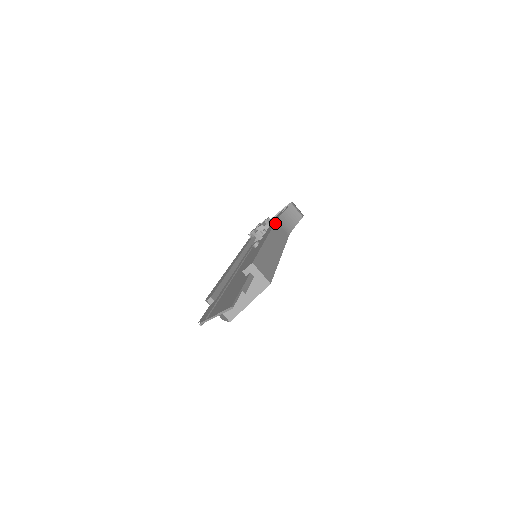
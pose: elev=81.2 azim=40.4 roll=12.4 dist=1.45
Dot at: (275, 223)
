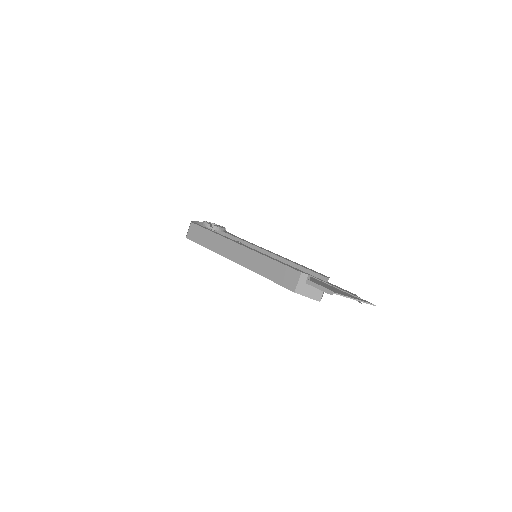
Dot at: (245, 240)
